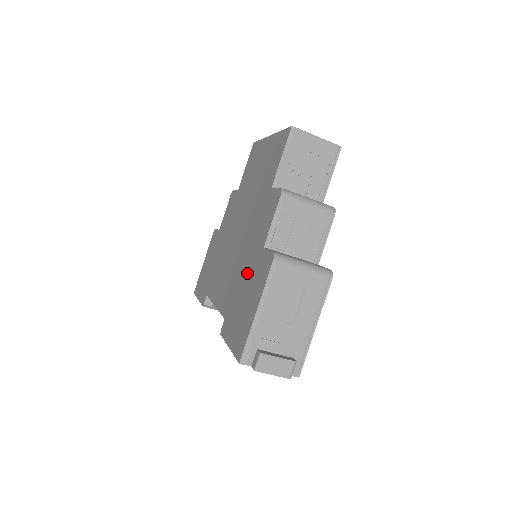
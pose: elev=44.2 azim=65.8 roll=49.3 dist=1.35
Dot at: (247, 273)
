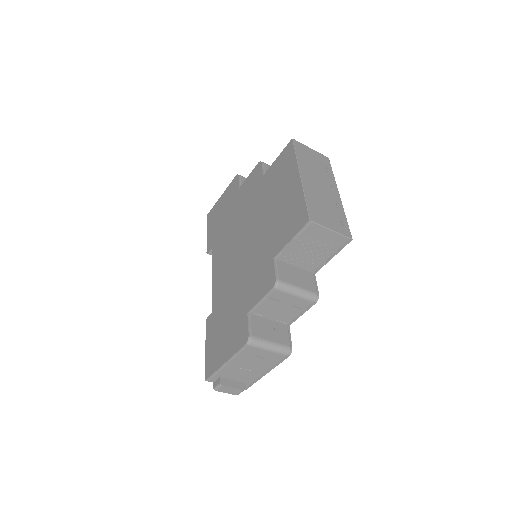
Dot at: (233, 309)
